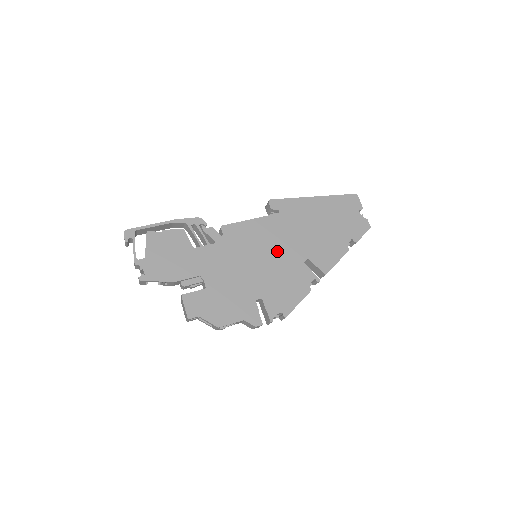
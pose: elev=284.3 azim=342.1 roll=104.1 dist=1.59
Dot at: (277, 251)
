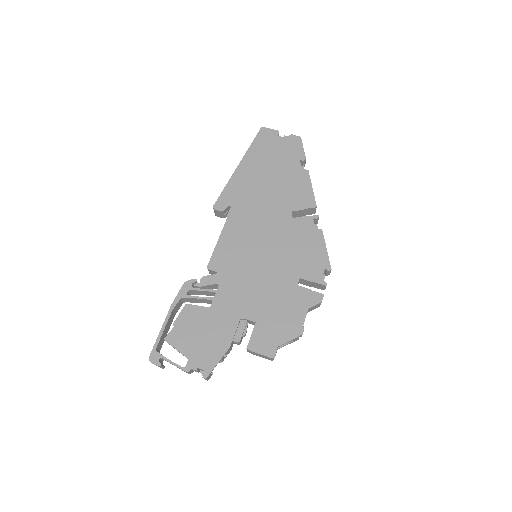
Dot at: (265, 234)
